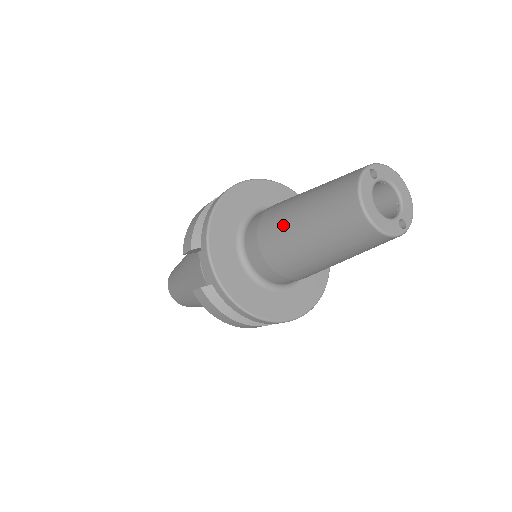
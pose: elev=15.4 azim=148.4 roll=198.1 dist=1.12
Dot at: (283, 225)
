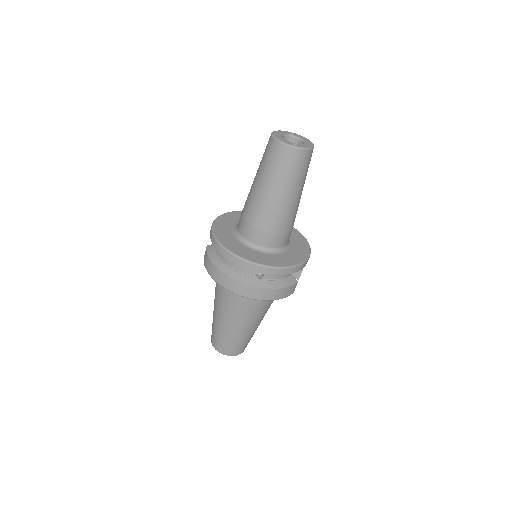
Dot at: occluded
